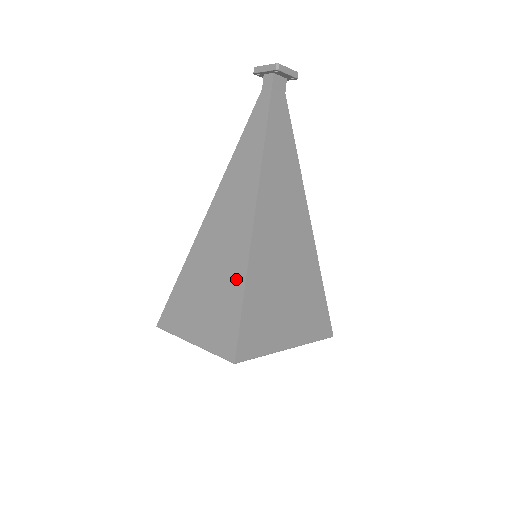
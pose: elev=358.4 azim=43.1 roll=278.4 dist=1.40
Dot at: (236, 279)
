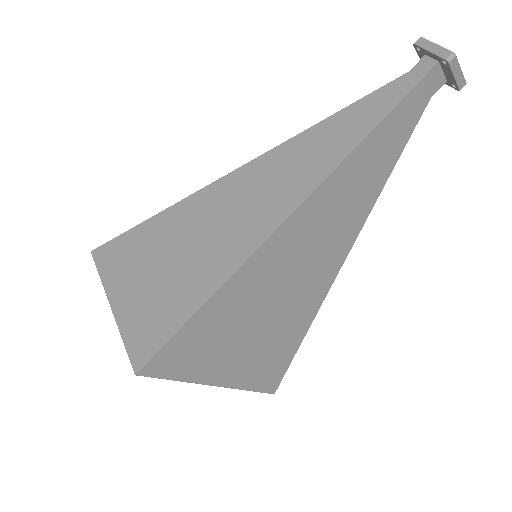
Dot at: (210, 276)
